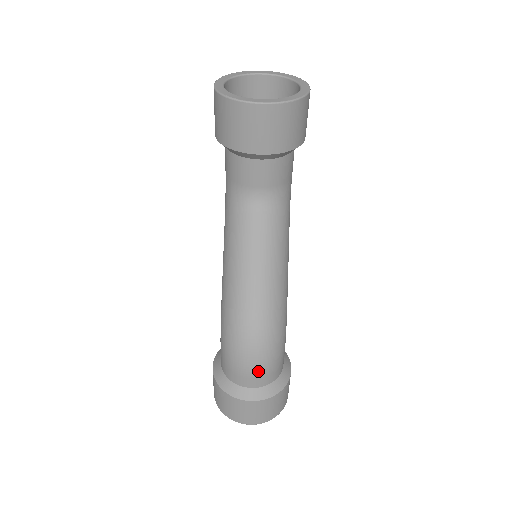
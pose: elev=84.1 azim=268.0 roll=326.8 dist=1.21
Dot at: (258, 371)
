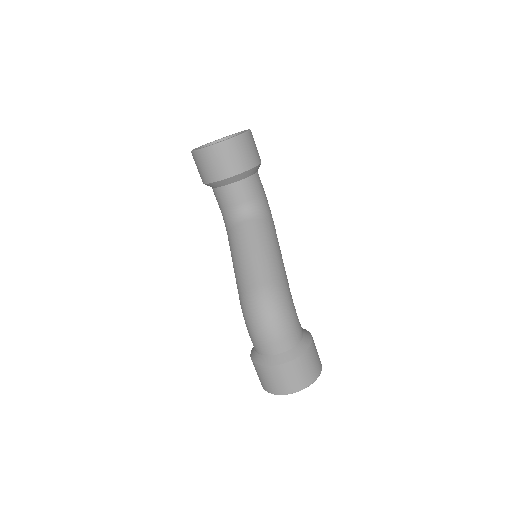
Dot at: (276, 334)
